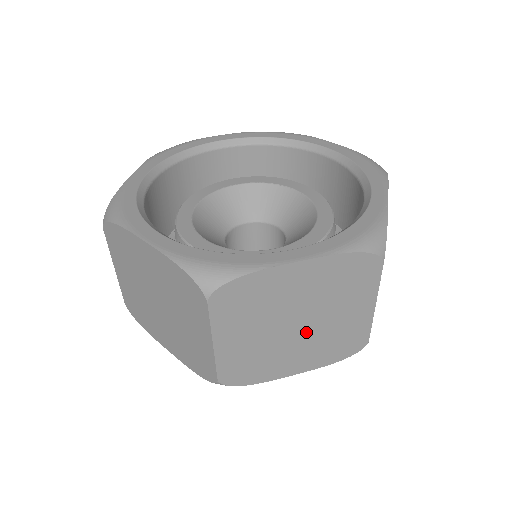
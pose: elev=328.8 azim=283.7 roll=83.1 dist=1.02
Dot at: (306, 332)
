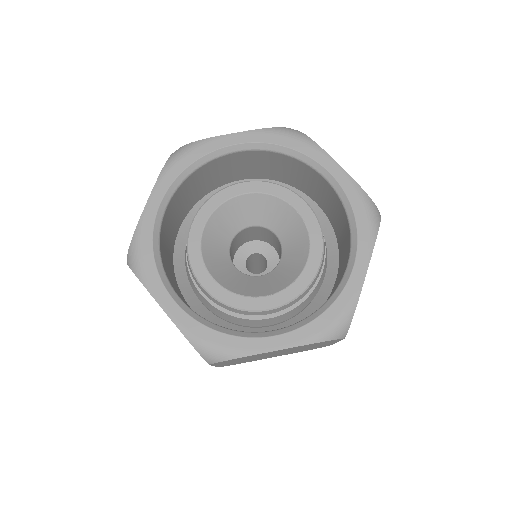
Dot at: (282, 353)
